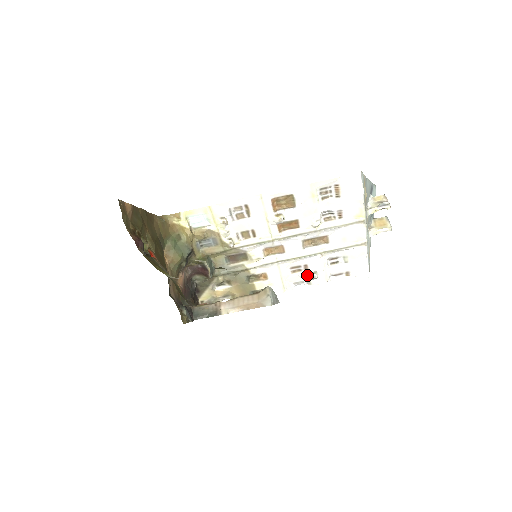
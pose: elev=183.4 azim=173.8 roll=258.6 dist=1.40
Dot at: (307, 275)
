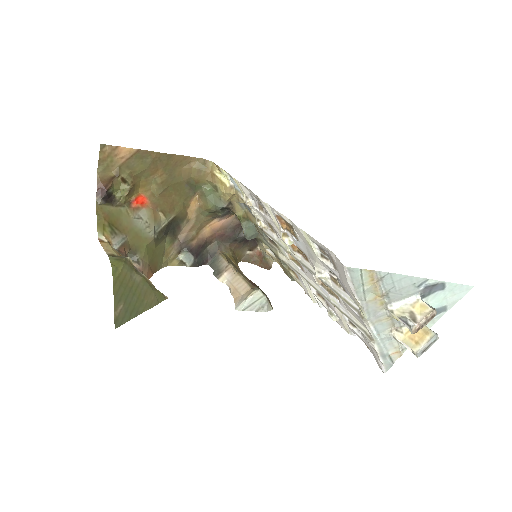
Dot at: (327, 309)
